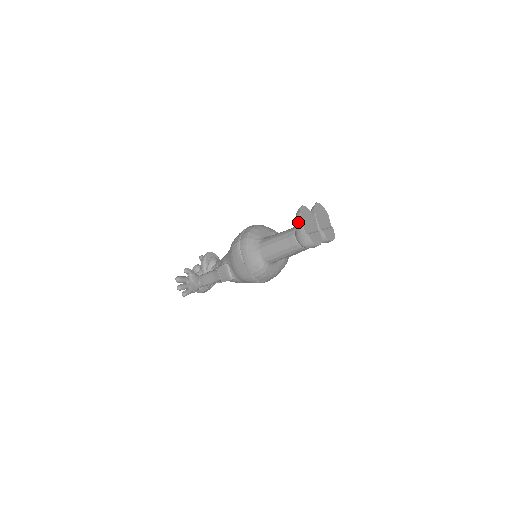
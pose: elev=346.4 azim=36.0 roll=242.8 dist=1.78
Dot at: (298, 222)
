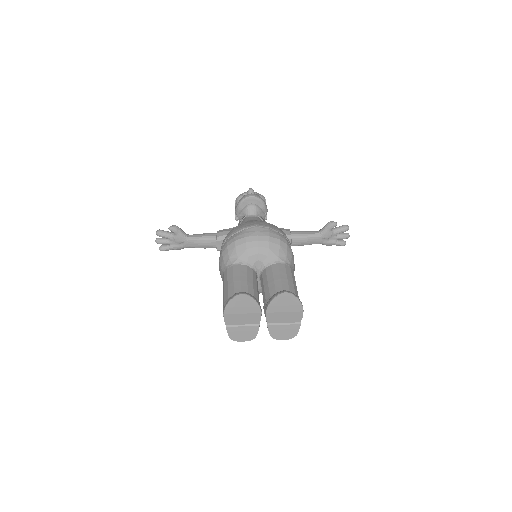
Dot at: occluded
